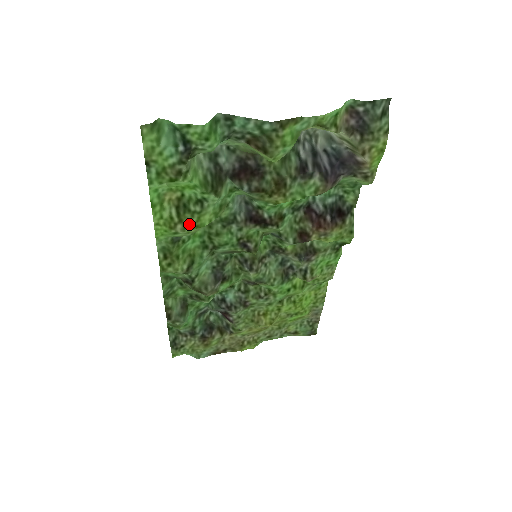
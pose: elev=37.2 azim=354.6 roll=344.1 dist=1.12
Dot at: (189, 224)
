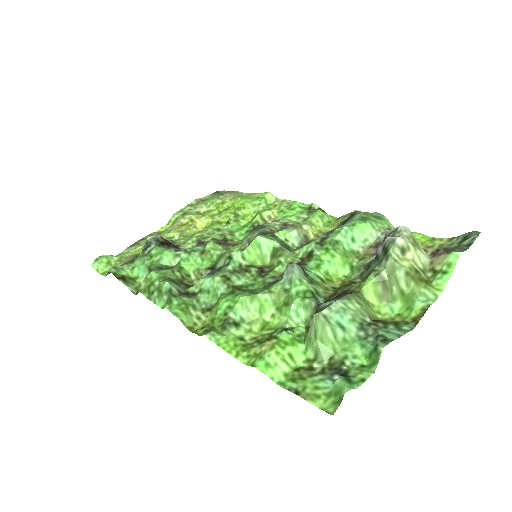
Dot at: (261, 335)
